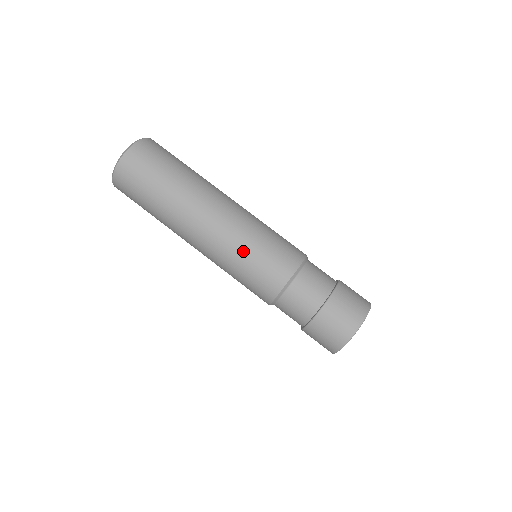
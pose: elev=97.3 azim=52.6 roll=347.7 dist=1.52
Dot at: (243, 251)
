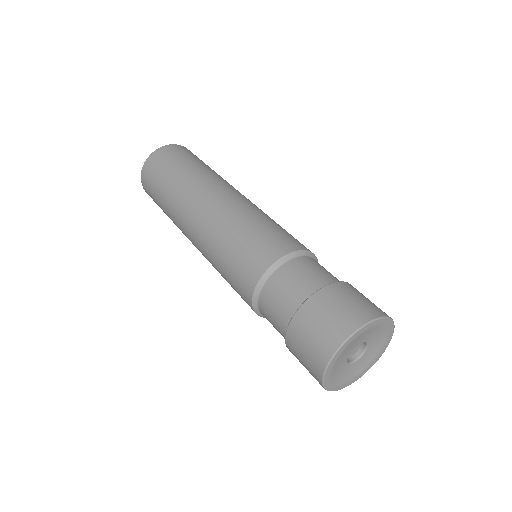
Dot at: (236, 226)
